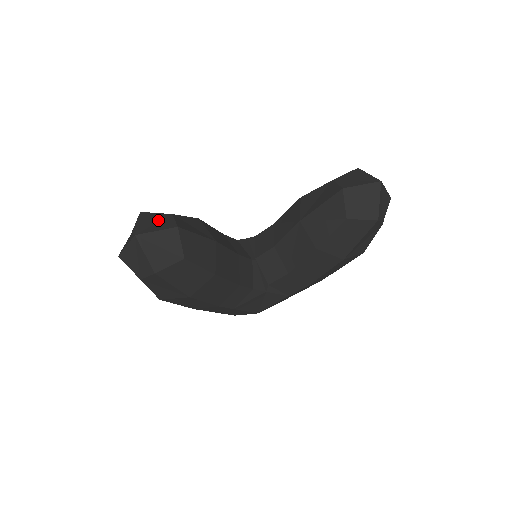
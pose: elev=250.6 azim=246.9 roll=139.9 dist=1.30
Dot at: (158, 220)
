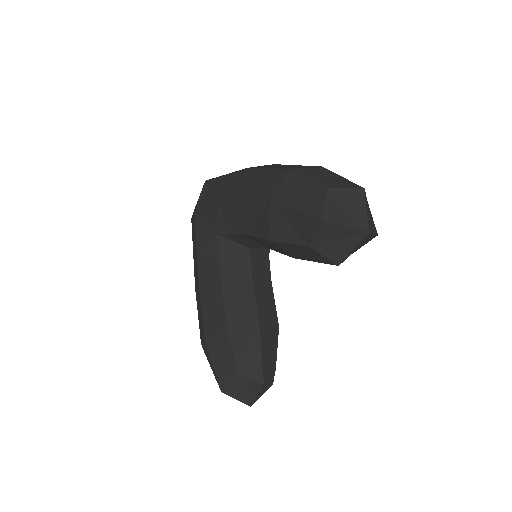
Dot at: (240, 386)
